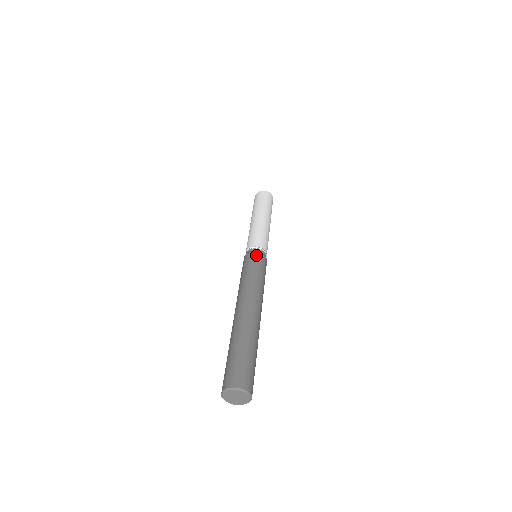
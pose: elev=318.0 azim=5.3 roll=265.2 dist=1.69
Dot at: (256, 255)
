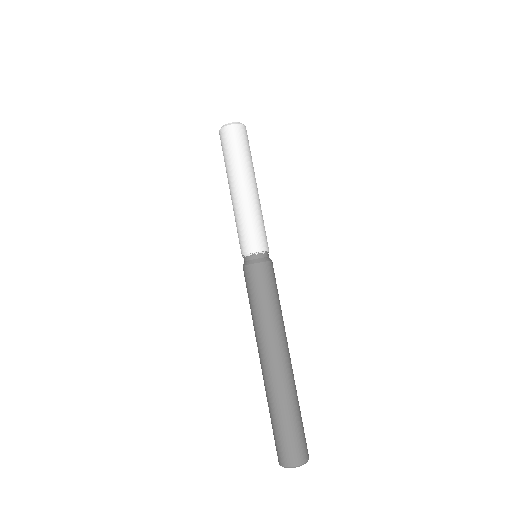
Dot at: (273, 268)
